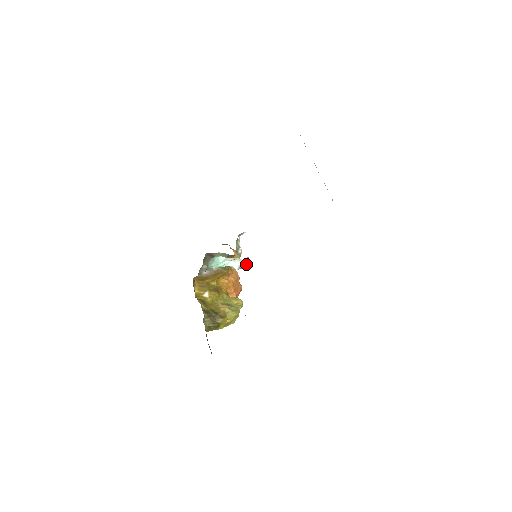
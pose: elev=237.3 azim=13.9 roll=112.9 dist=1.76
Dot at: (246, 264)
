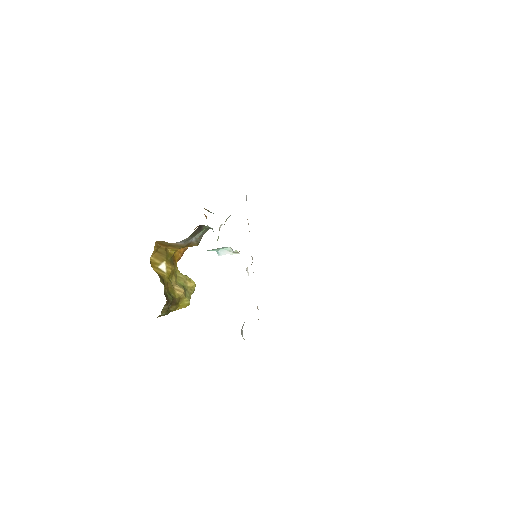
Dot at: occluded
